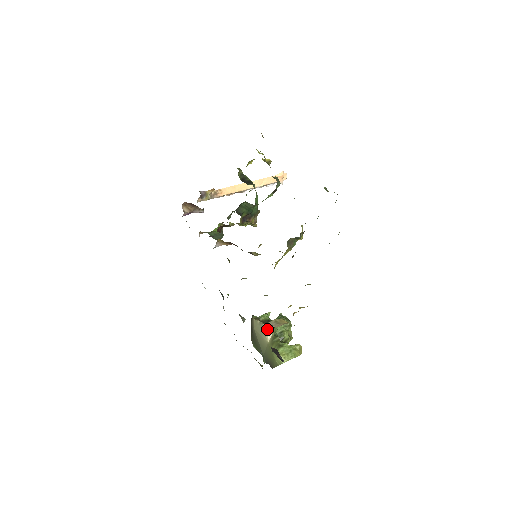
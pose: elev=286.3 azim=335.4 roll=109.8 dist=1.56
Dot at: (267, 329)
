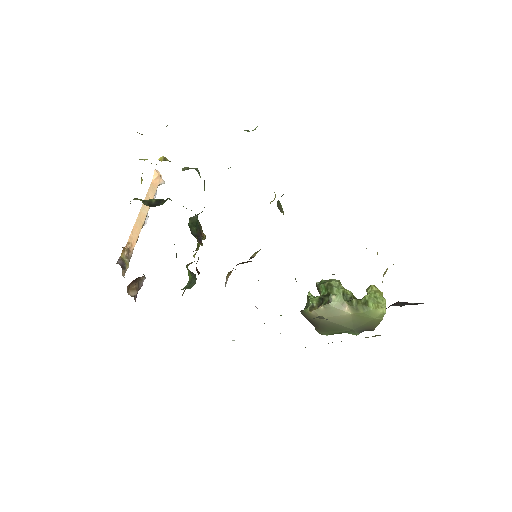
Dot at: (338, 304)
